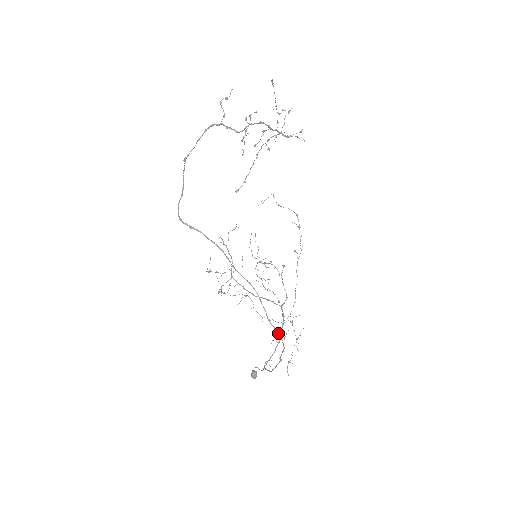
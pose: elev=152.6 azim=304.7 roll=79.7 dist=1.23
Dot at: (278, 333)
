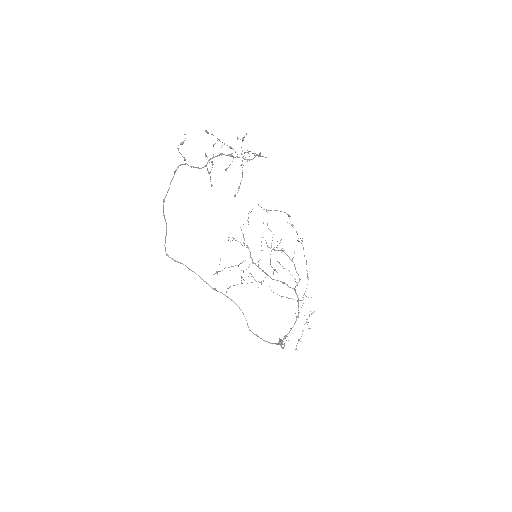
Dot at: (260, 338)
